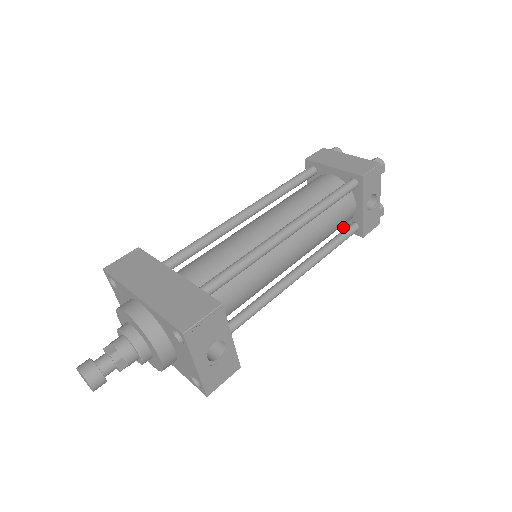
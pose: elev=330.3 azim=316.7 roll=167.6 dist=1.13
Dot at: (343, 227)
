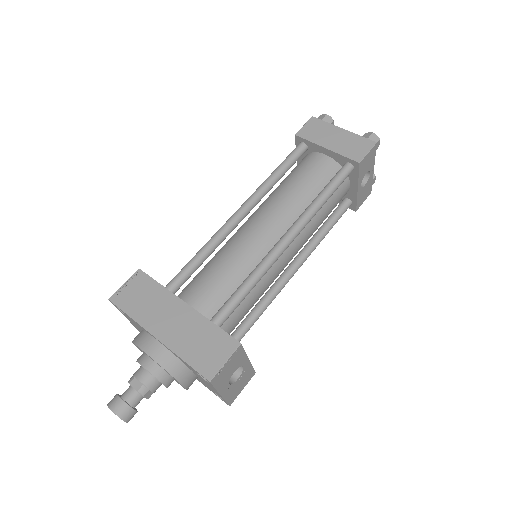
Dot at: occluded
